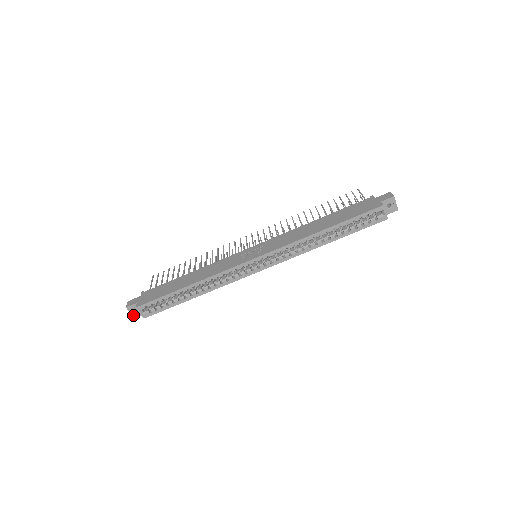
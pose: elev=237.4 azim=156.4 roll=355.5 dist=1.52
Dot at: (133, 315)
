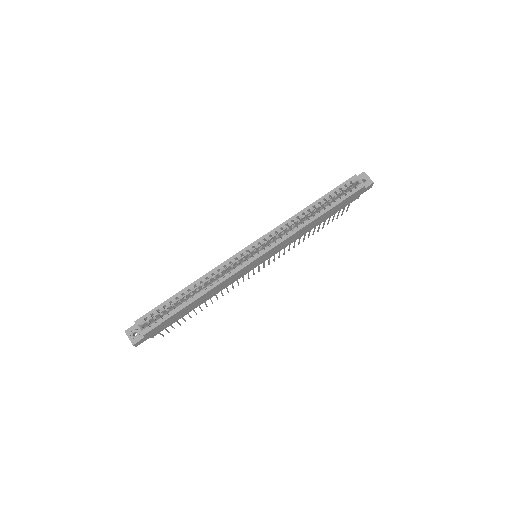
Dot at: (132, 341)
